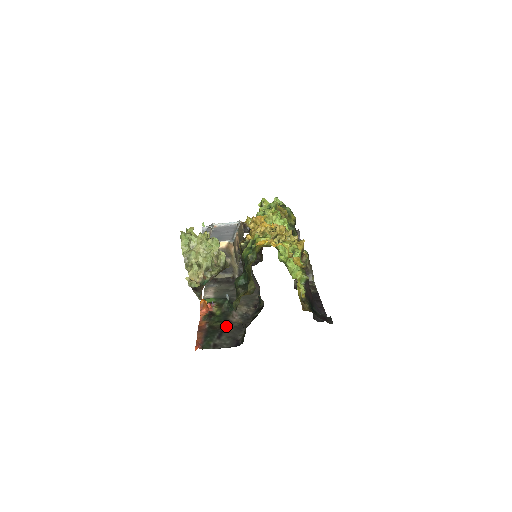
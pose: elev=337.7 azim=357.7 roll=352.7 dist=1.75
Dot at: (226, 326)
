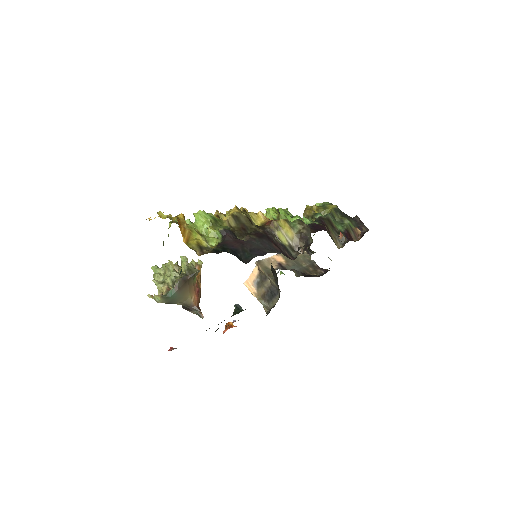
Dot at: occluded
